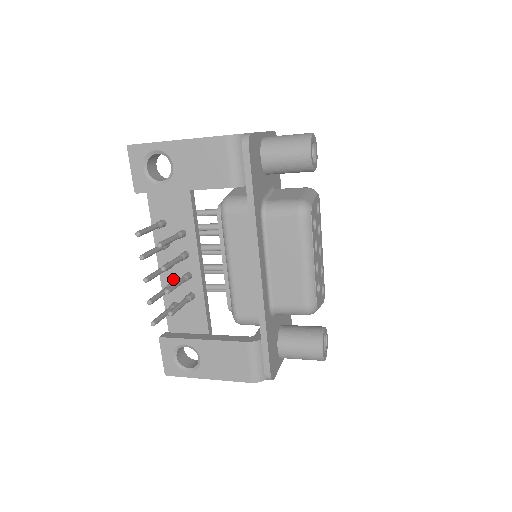
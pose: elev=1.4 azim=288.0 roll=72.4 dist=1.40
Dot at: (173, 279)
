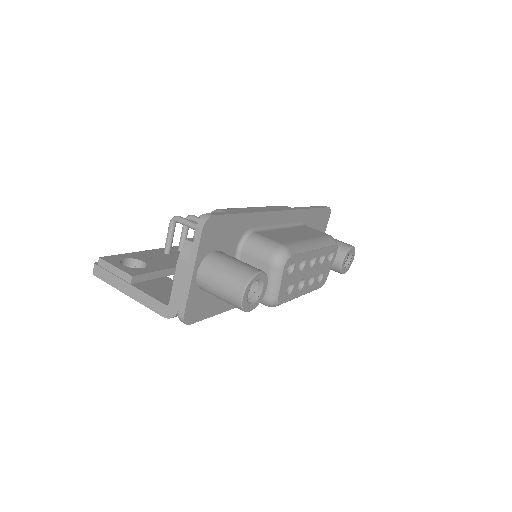
Dot at: occluded
